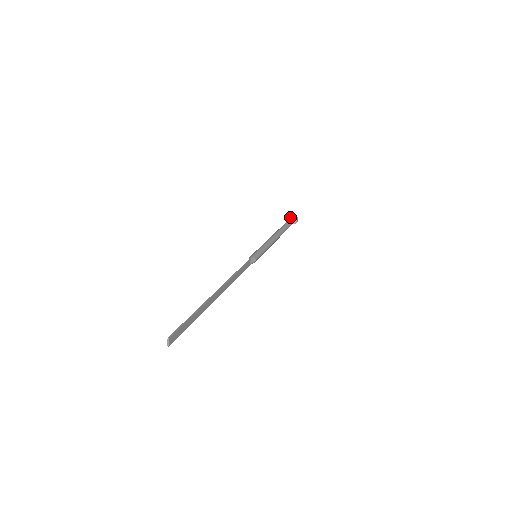
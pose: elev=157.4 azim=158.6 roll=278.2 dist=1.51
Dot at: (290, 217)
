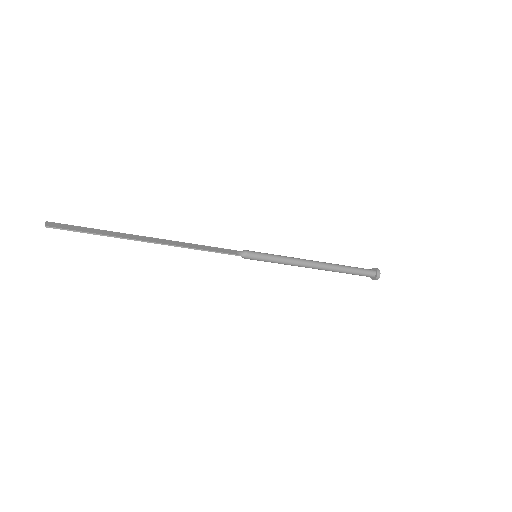
Dot at: occluded
